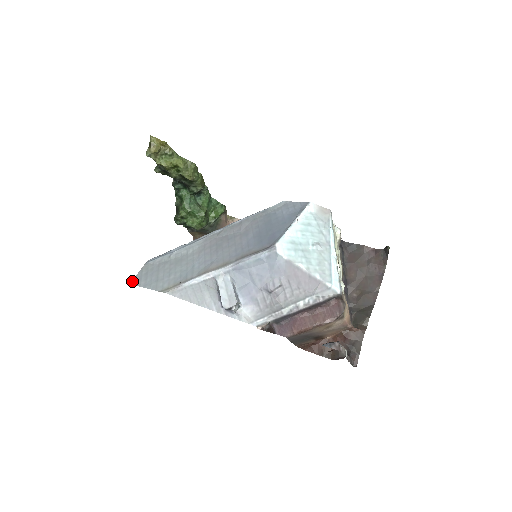
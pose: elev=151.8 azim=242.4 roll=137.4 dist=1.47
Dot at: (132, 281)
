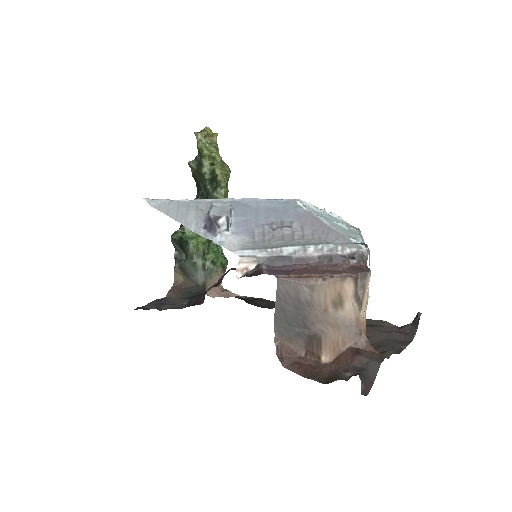
Dot at: occluded
